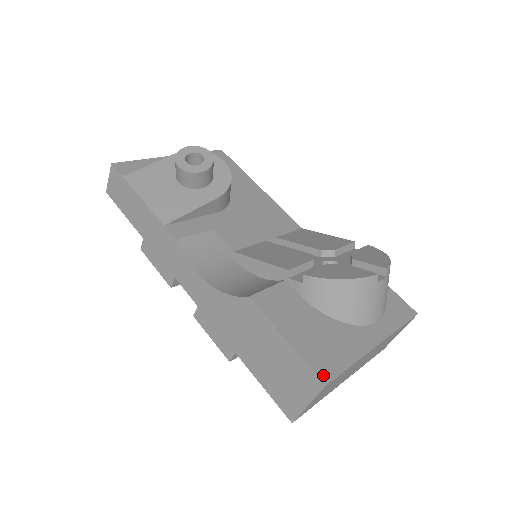
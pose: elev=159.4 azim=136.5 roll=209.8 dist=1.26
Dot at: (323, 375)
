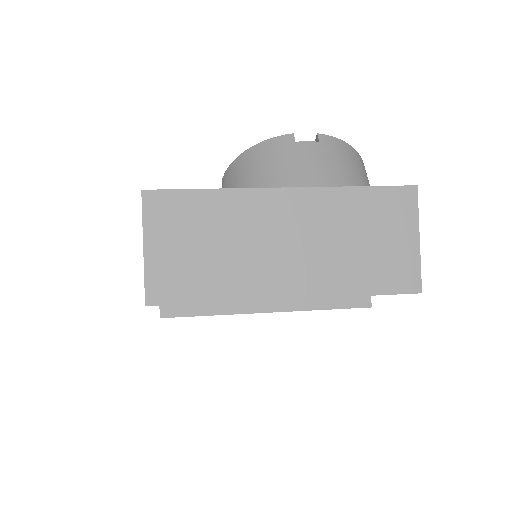
Dot at: (151, 192)
